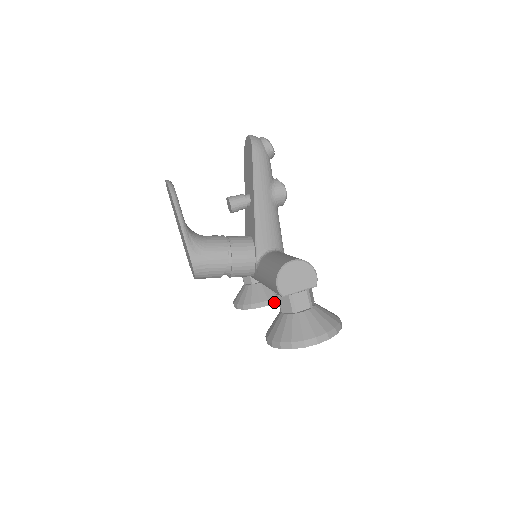
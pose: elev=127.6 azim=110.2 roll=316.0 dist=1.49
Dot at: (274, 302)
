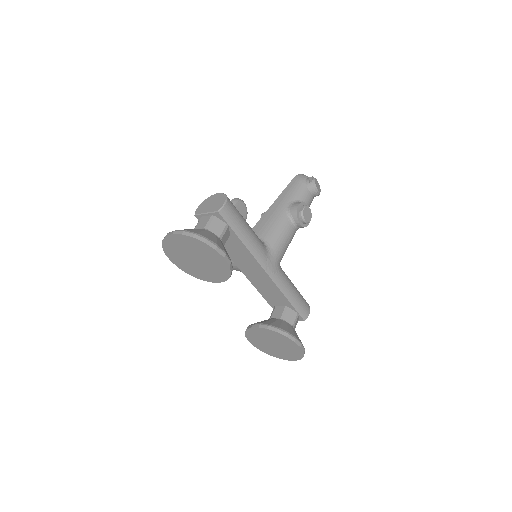
Dot at: (264, 327)
